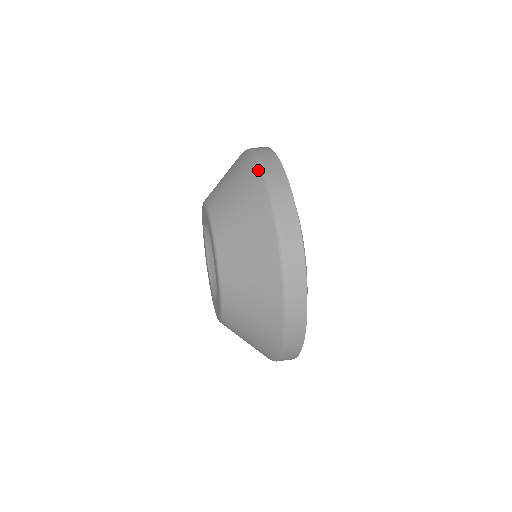
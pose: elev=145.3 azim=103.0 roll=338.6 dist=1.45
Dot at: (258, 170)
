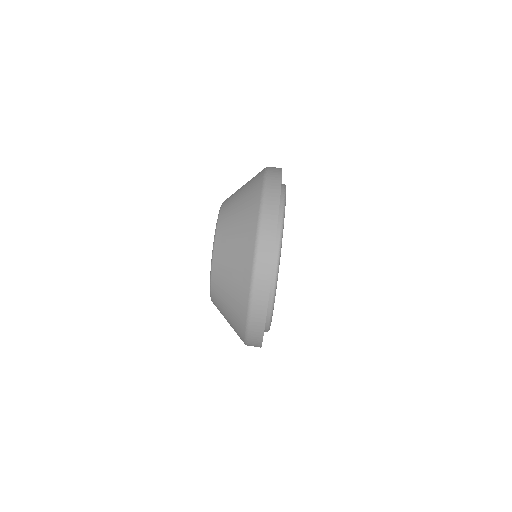
Dot at: (260, 189)
